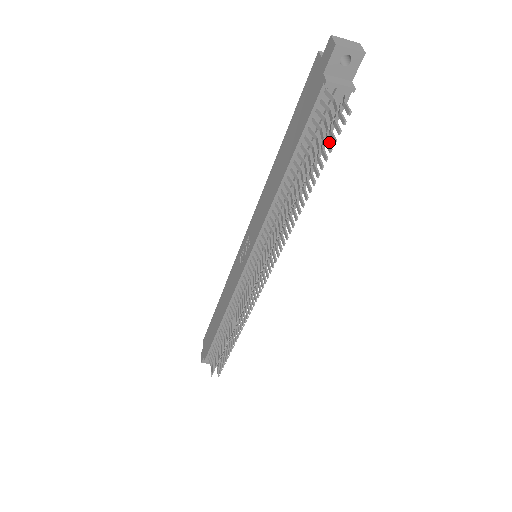
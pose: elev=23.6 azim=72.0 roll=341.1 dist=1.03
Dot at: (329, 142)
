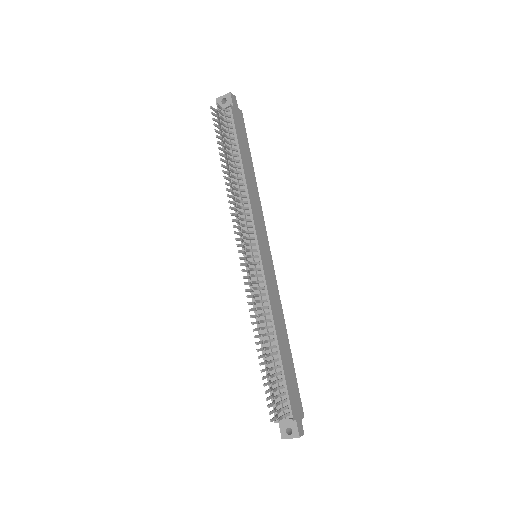
Dot at: (225, 129)
